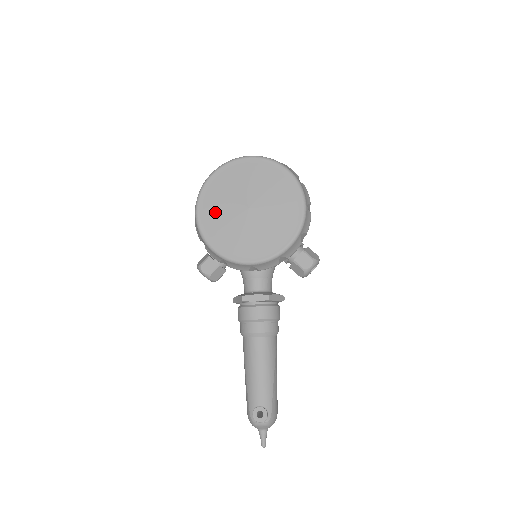
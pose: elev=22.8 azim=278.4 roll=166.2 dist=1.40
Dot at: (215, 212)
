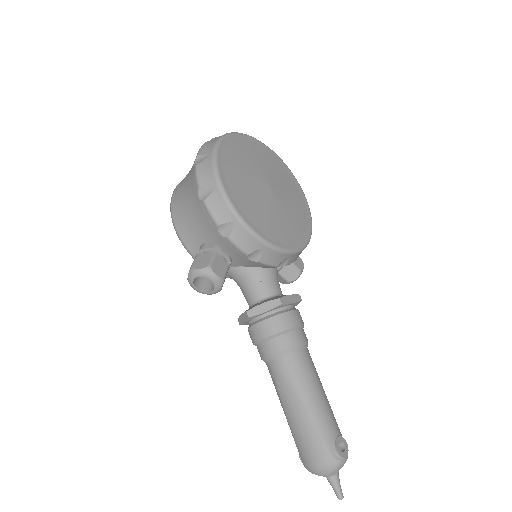
Dot at: (241, 187)
